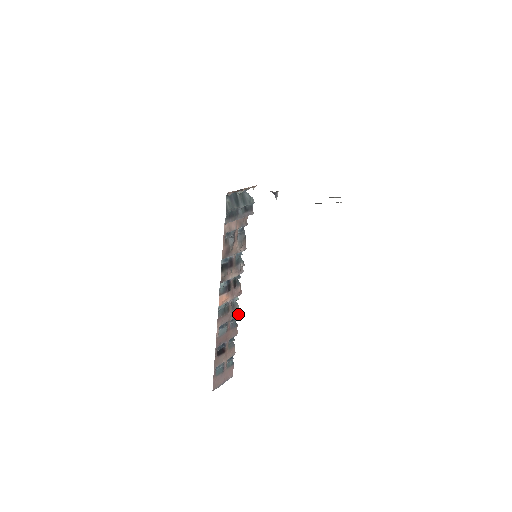
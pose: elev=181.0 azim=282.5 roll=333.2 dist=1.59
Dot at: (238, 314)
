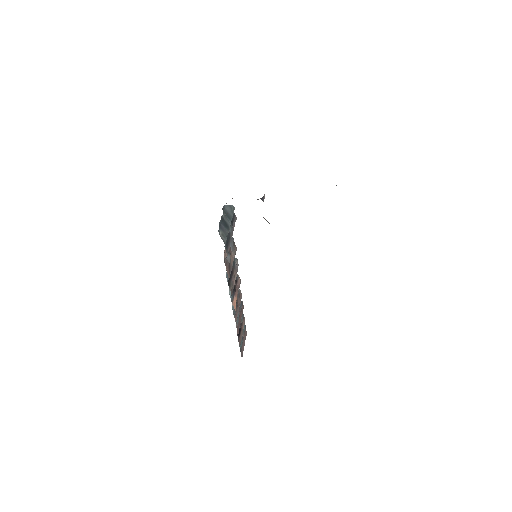
Dot at: (241, 295)
